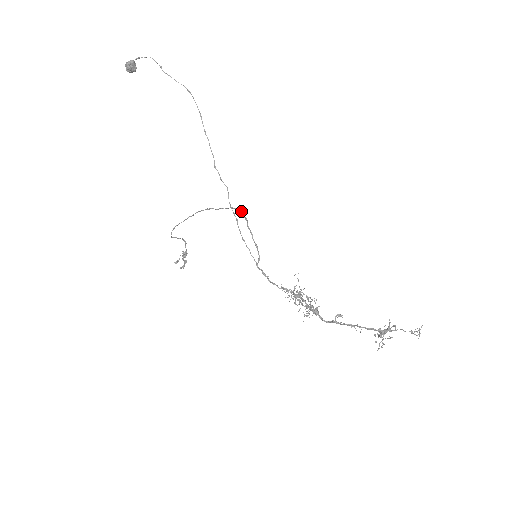
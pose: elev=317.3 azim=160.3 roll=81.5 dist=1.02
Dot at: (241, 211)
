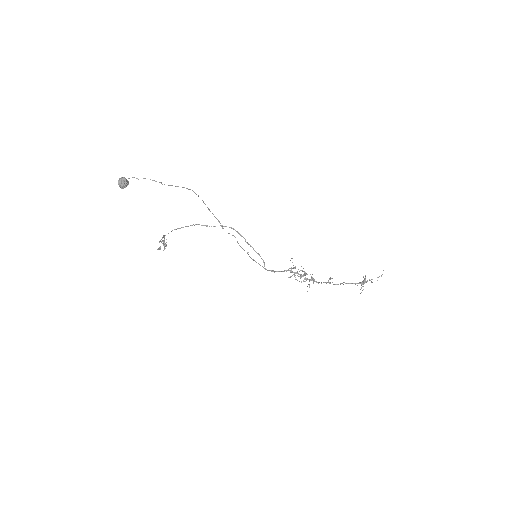
Dot at: occluded
